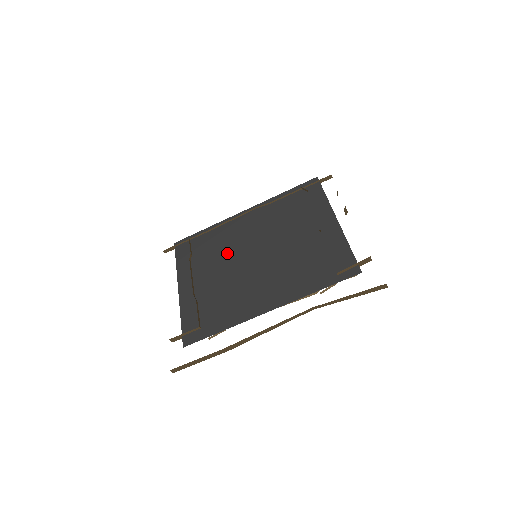
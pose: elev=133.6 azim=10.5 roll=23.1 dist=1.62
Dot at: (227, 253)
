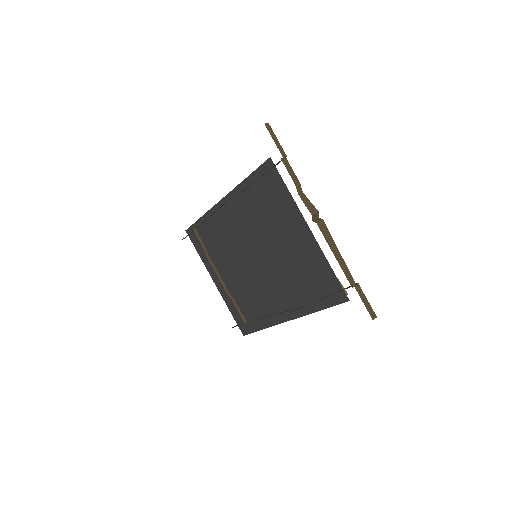
Dot at: (231, 252)
